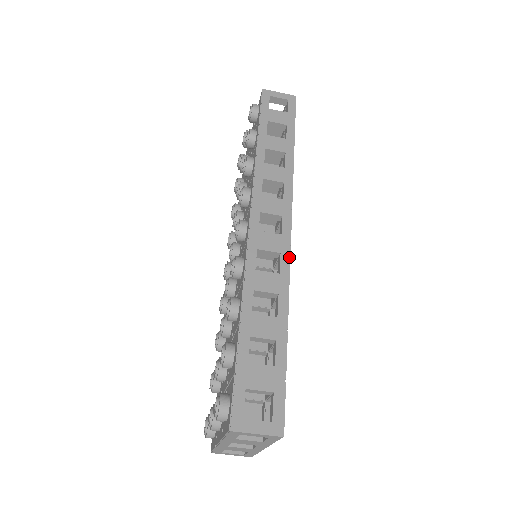
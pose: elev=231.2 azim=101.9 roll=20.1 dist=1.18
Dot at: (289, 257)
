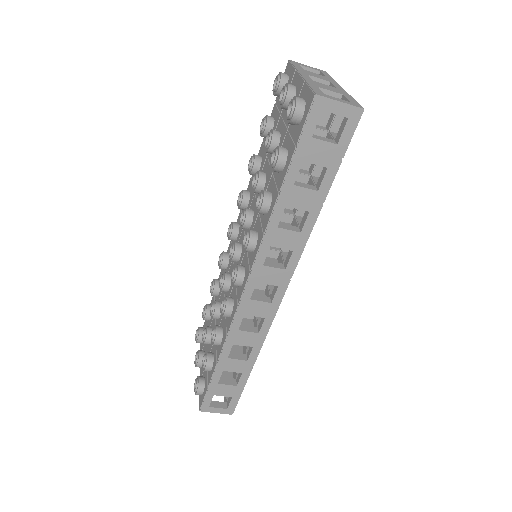
Dot at: (272, 321)
